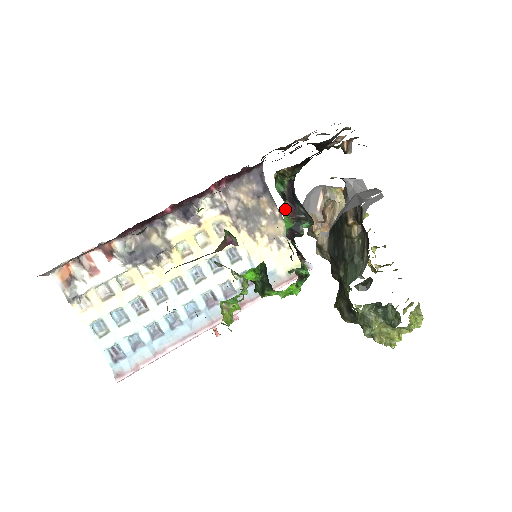
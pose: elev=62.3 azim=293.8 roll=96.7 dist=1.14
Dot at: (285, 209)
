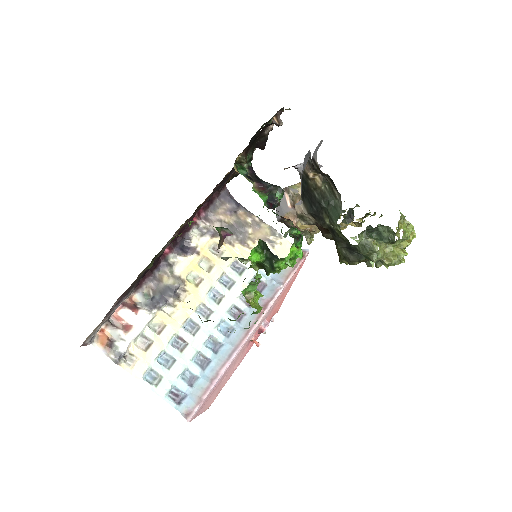
Dot at: (255, 189)
